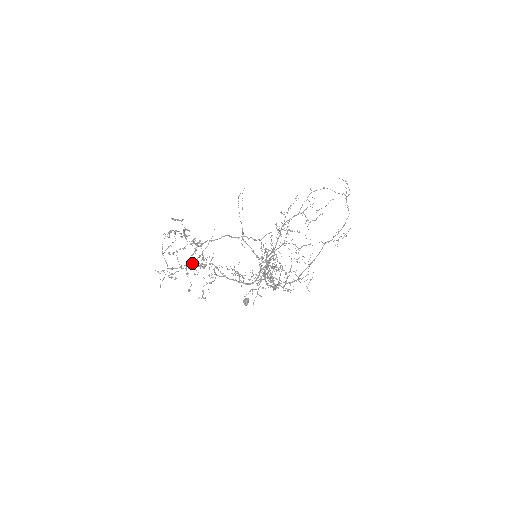
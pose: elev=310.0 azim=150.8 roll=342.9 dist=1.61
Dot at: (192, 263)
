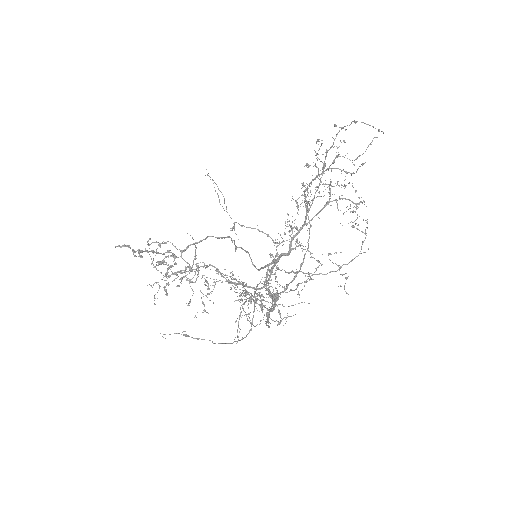
Dot at: occluded
